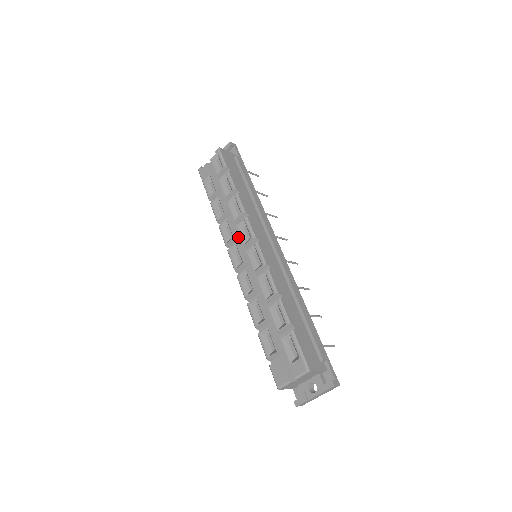
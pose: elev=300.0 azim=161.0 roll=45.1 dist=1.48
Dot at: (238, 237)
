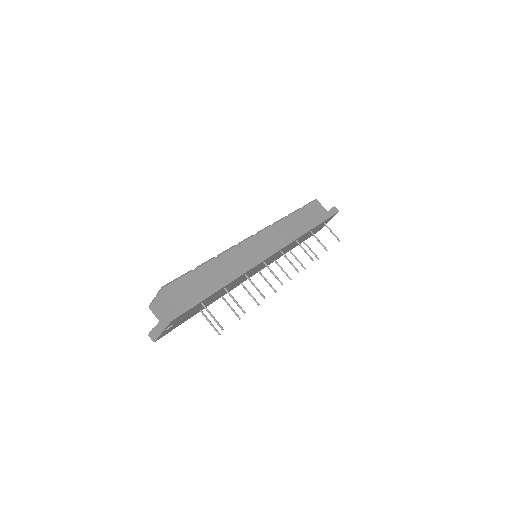
Dot at: occluded
